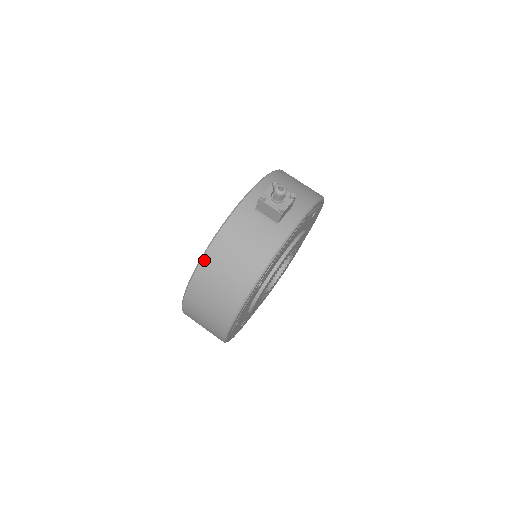
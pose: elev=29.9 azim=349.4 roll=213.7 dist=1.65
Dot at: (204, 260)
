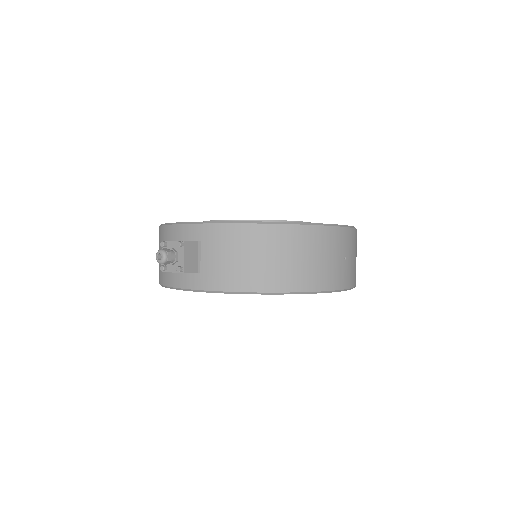
Dot at: occluded
